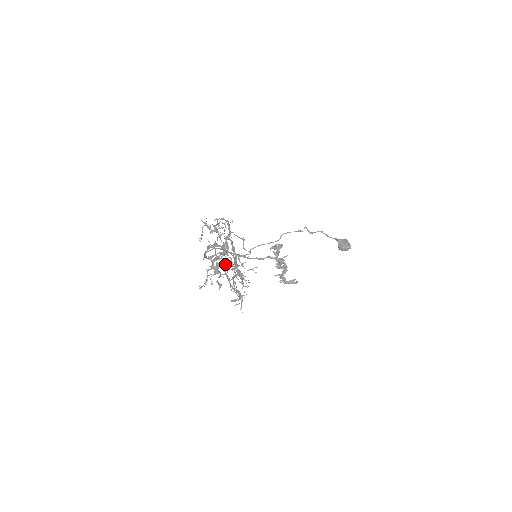
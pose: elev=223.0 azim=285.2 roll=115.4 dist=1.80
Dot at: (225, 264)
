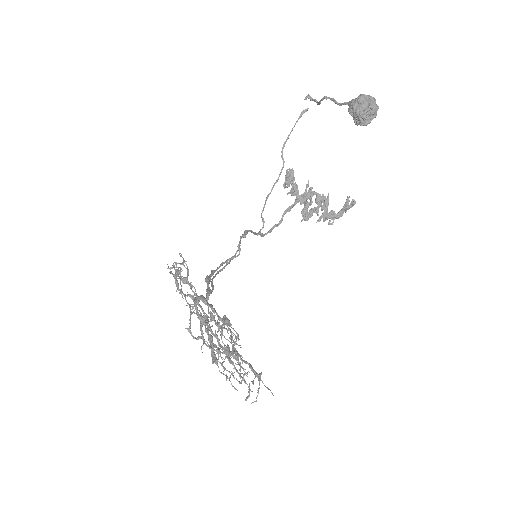
Dot at: occluded
